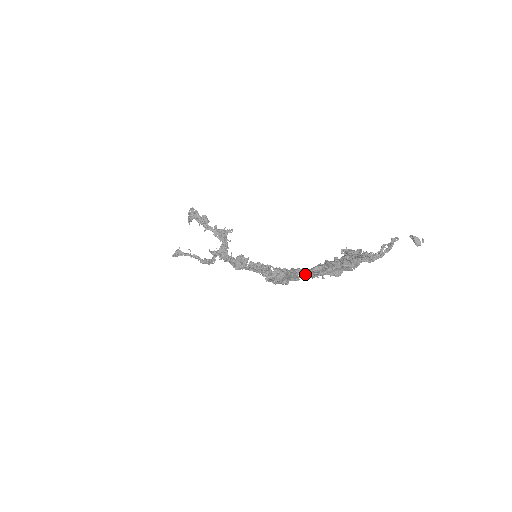
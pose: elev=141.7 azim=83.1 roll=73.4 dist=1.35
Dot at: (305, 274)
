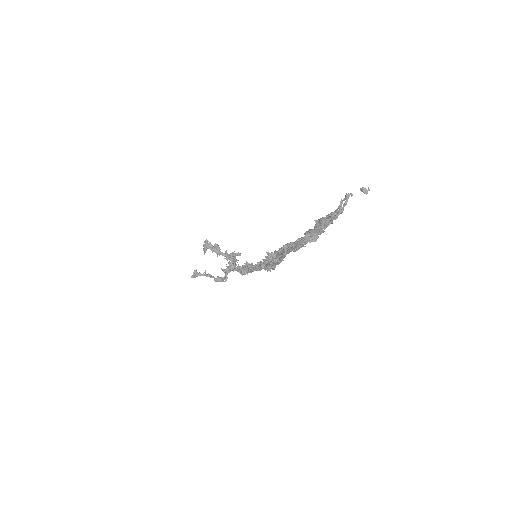
Dot at: (290, 246)
